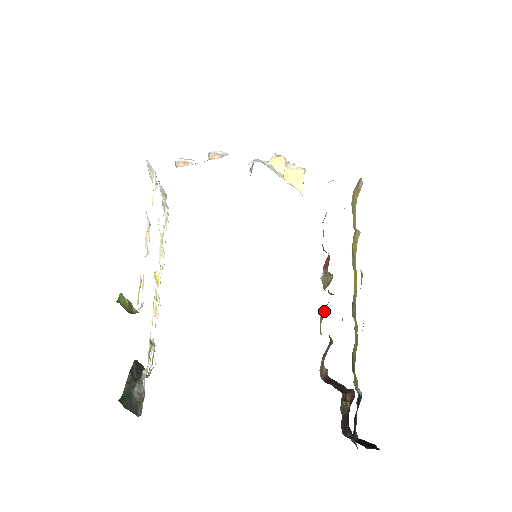
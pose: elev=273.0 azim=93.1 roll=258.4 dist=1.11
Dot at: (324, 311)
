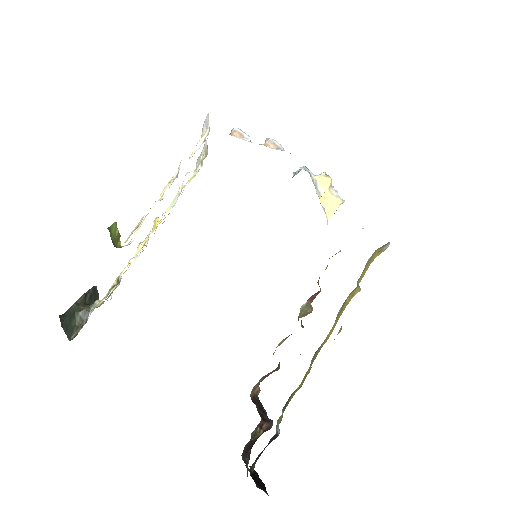
Dot at: (287, 337)
